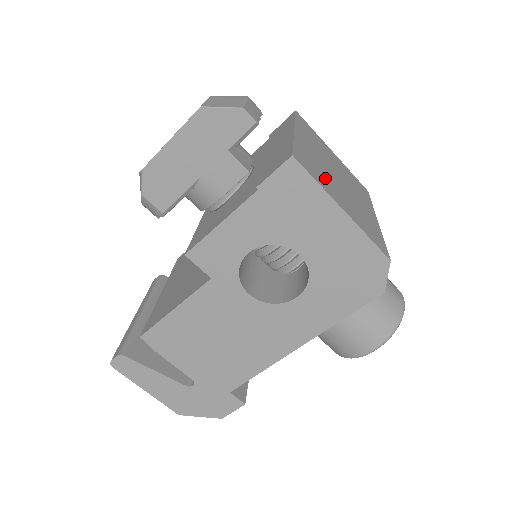
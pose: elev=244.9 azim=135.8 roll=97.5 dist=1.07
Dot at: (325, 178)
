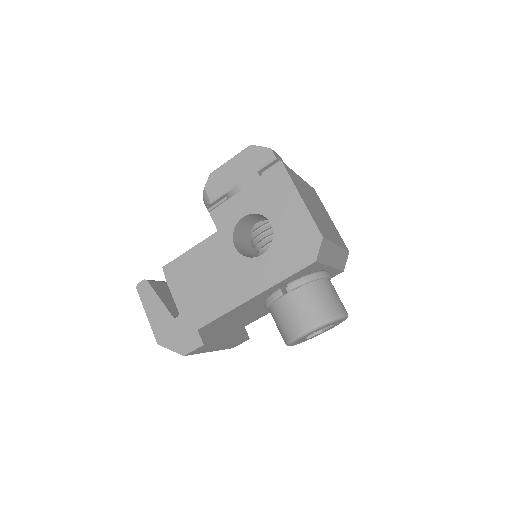
Dot at: (302, 191)
